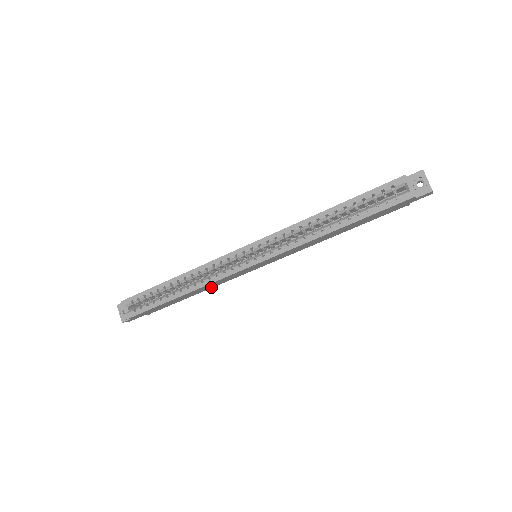
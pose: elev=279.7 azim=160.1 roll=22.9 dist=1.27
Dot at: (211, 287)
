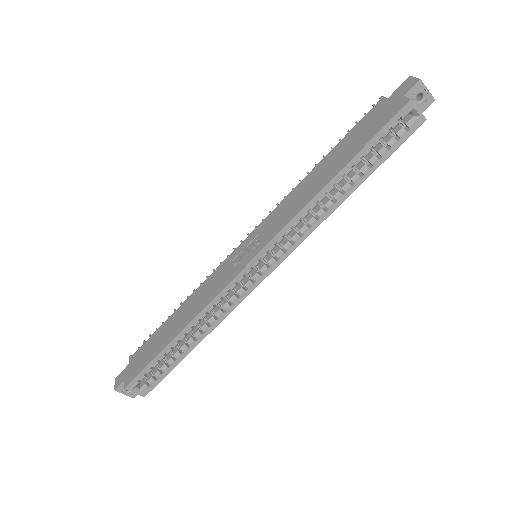
Dot at: occluded
